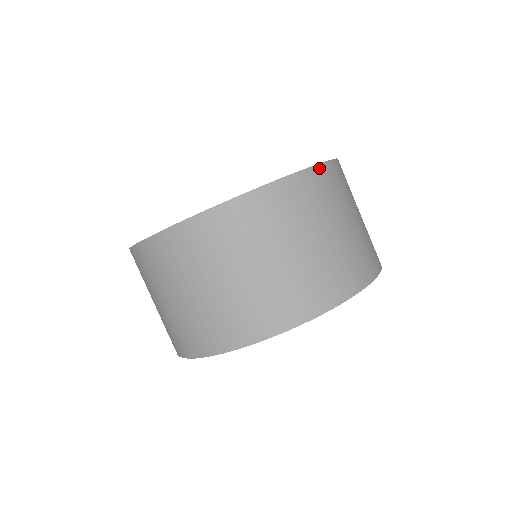
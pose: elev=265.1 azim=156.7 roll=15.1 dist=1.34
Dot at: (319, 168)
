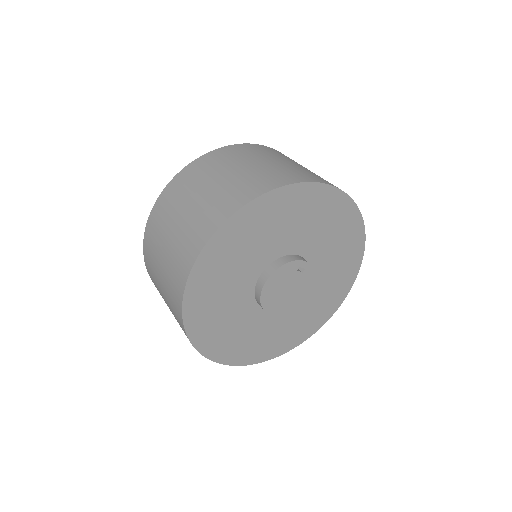
Dot at: occluded
